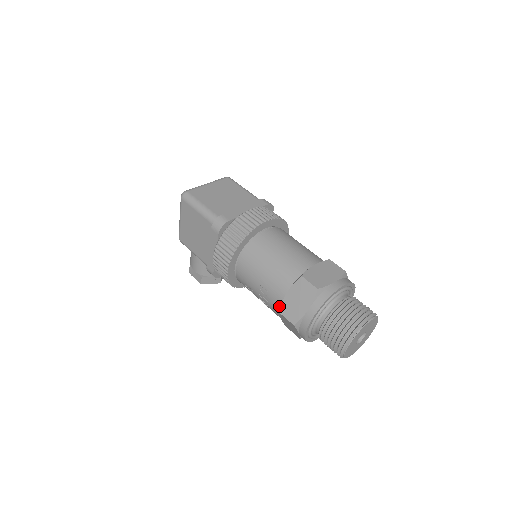
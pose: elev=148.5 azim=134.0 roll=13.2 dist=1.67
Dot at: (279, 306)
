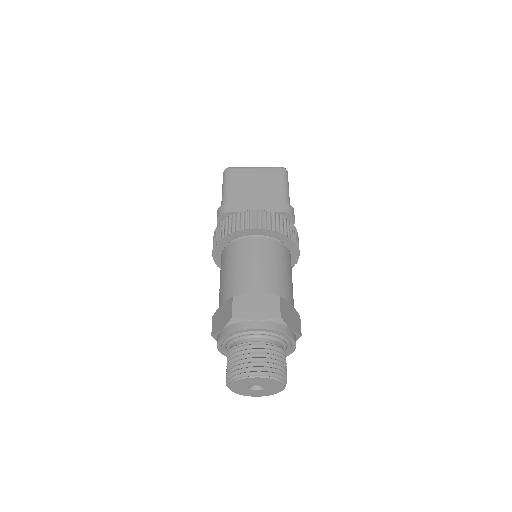
Dot at: occluded
